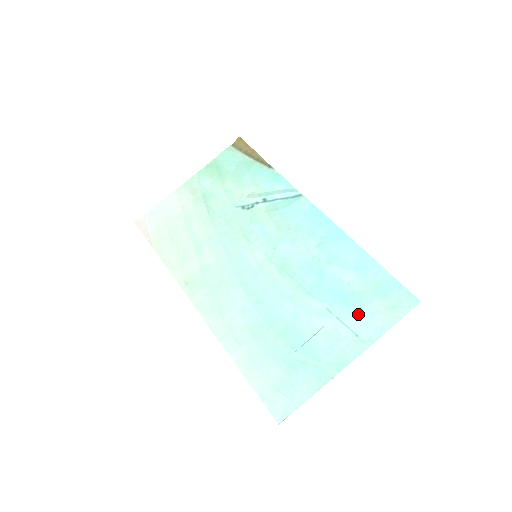
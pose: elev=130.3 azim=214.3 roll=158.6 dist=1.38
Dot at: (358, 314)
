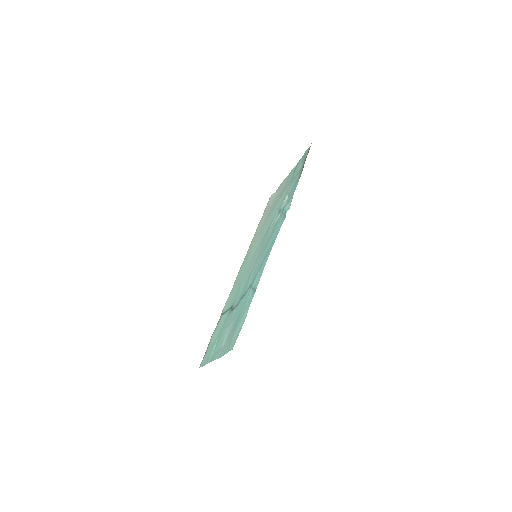
Dot at: (230, 333)
